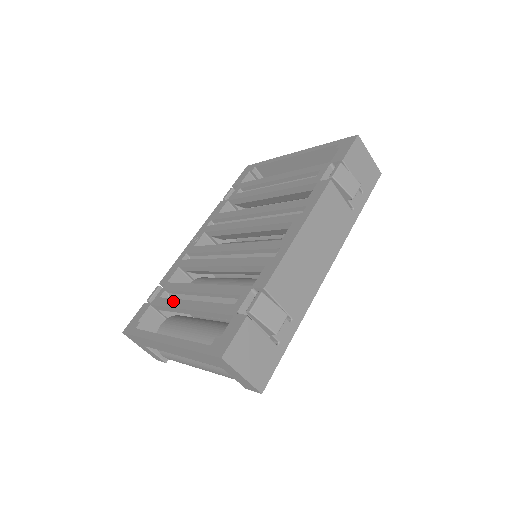
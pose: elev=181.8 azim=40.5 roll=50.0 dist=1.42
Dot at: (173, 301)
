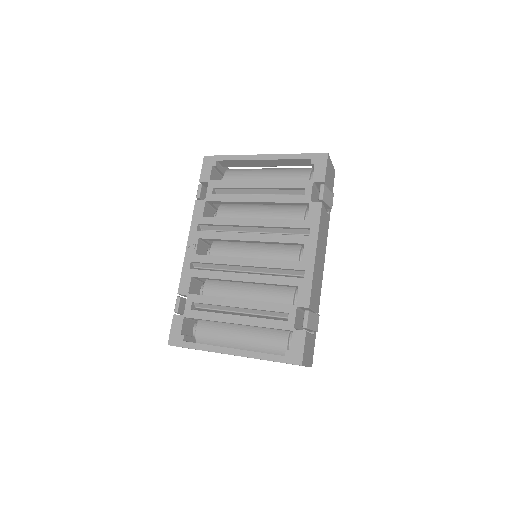
Dot at: (213, 315)
